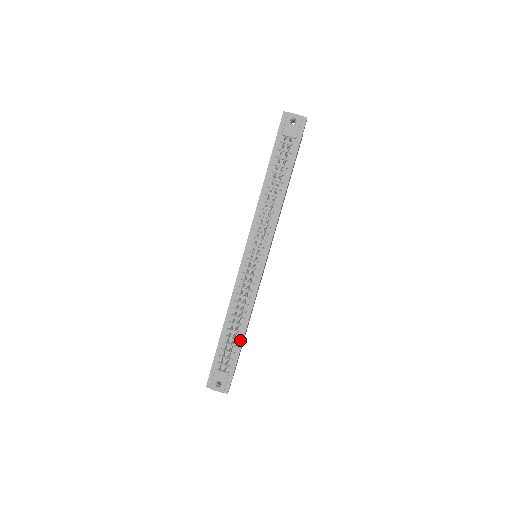
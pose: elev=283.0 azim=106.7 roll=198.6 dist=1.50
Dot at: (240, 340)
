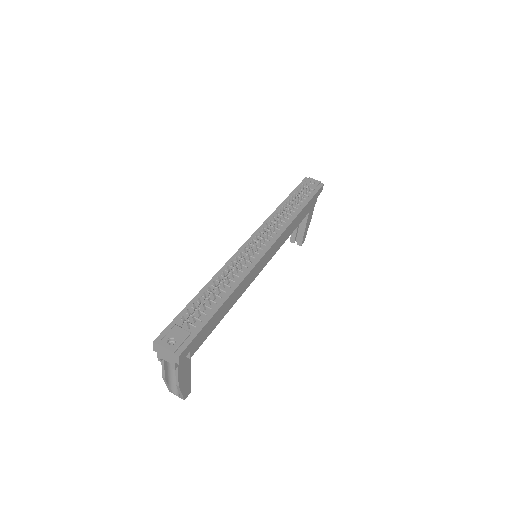
Dot at: (218, 305)
